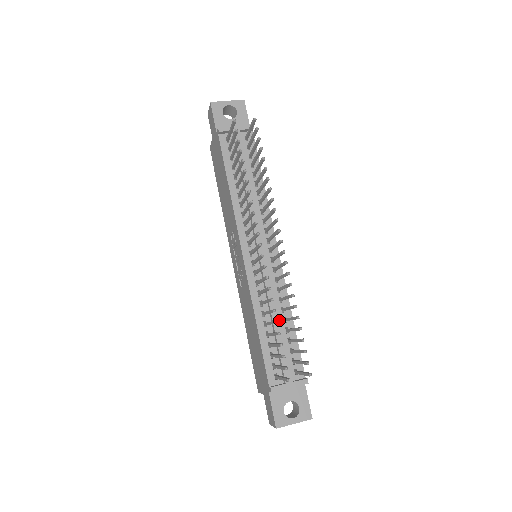
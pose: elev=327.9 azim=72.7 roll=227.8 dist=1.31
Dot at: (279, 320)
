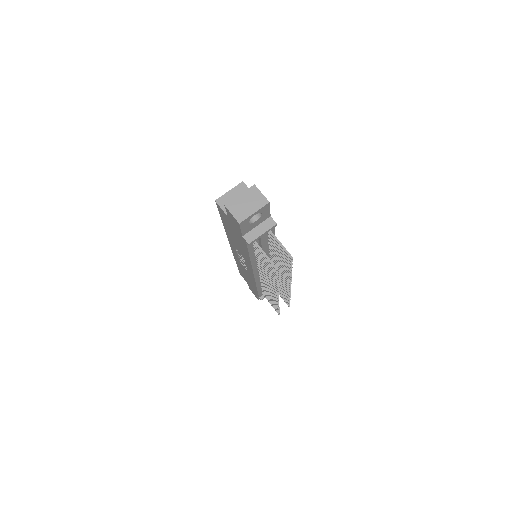
Dot at: occluded
